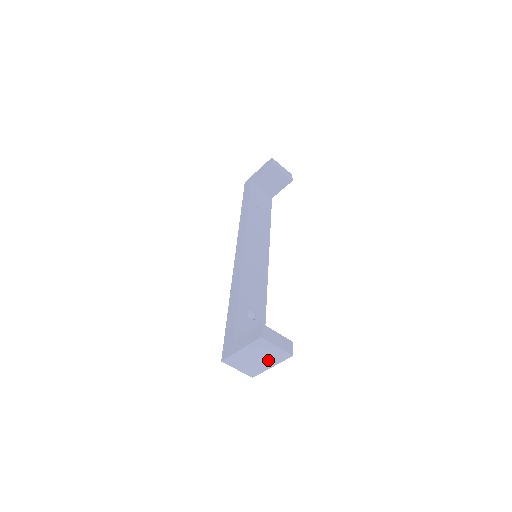
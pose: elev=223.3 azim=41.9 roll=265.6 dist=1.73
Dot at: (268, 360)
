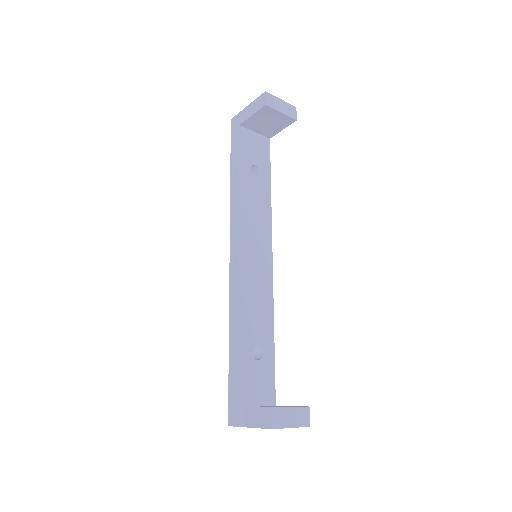
Dot at: occluded
